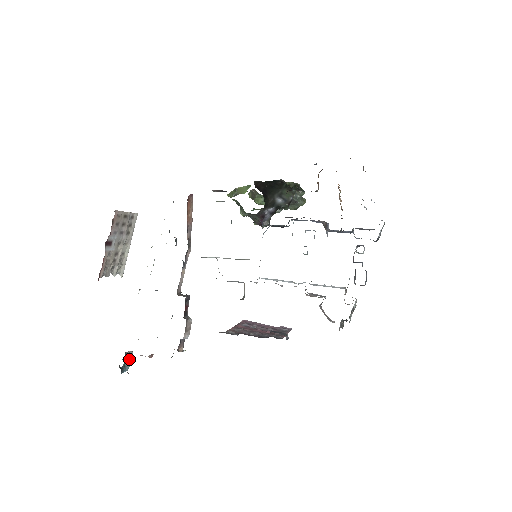
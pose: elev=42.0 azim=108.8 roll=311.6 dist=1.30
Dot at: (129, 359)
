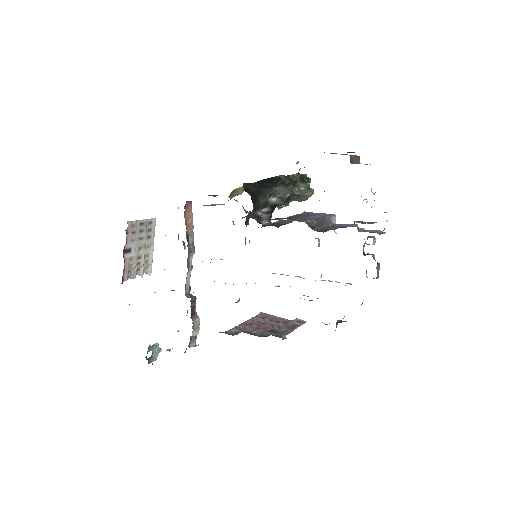
Dot at: (156, 351)
